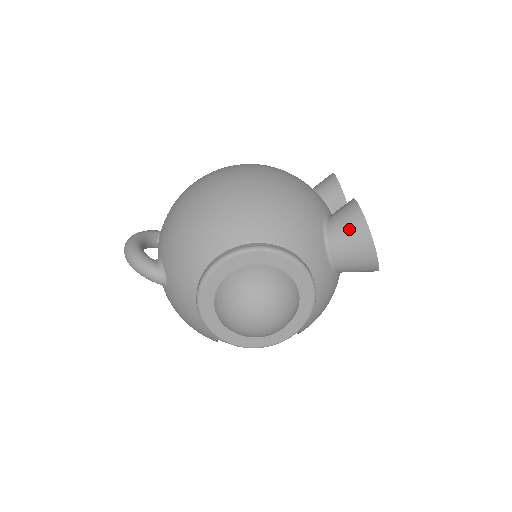
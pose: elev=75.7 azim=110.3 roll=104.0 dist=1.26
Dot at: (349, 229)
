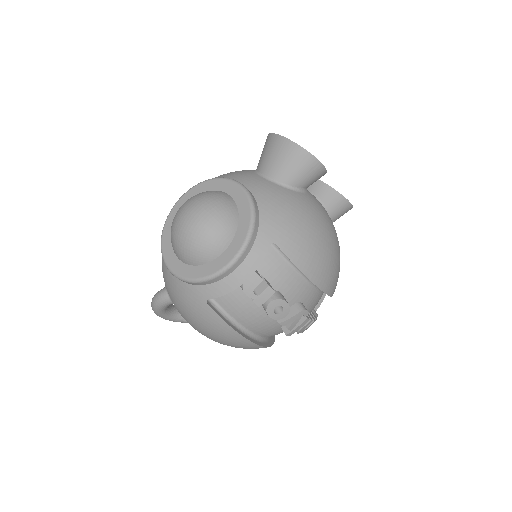
Dot at: (263, 149)
